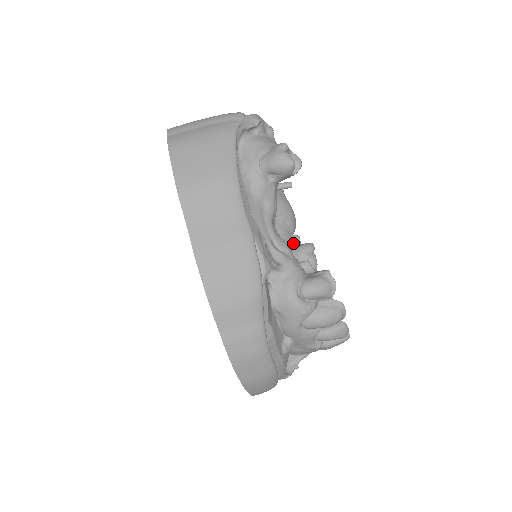
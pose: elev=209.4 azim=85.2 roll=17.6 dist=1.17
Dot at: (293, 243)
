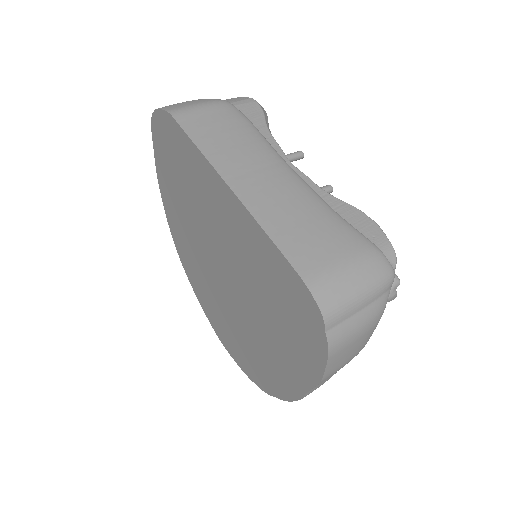
Dot at: occluded
